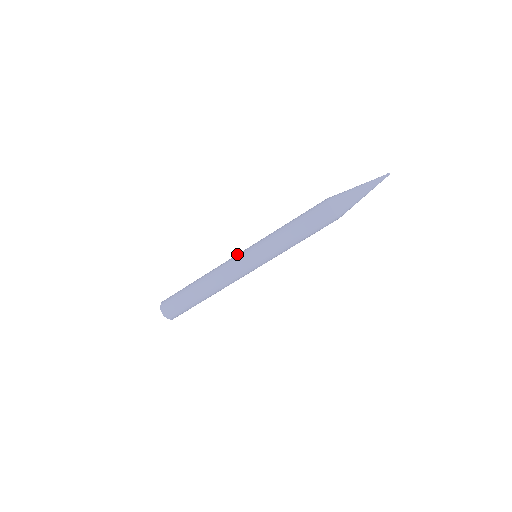
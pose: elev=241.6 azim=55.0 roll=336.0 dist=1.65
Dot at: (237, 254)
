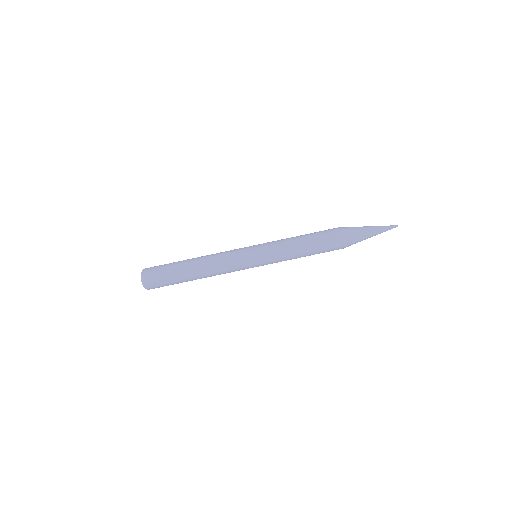
Dot at: occluded
